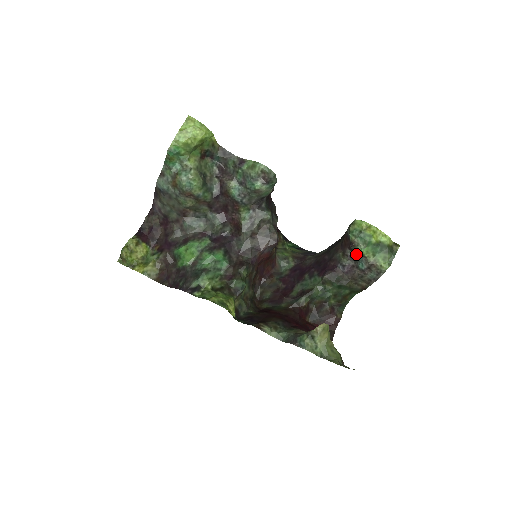
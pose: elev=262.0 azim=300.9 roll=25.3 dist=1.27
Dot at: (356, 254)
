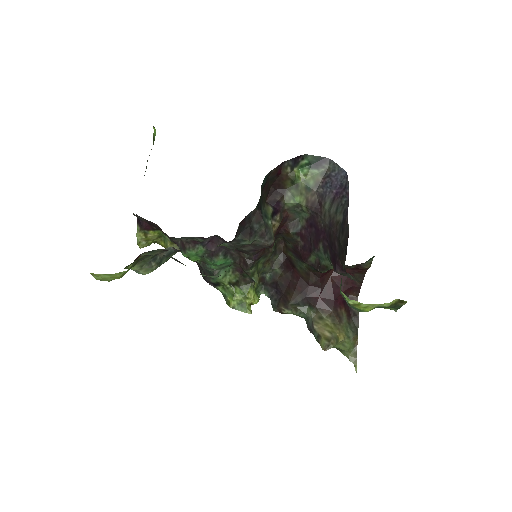
Dot at: occluded
